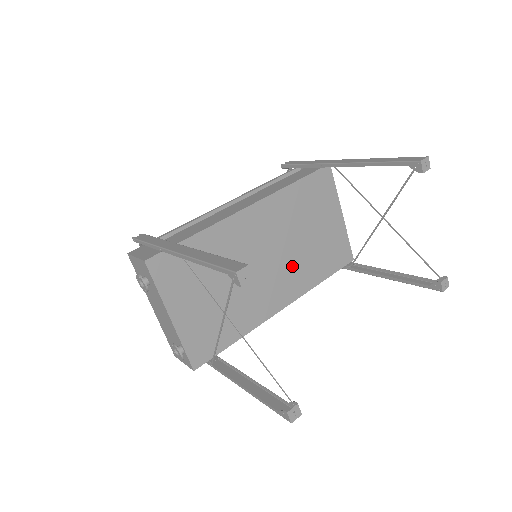
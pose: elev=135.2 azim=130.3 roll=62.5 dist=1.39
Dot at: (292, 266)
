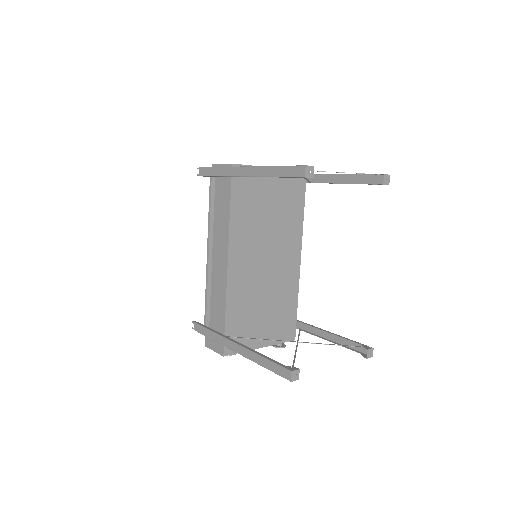
Dot at: (281, 238)
